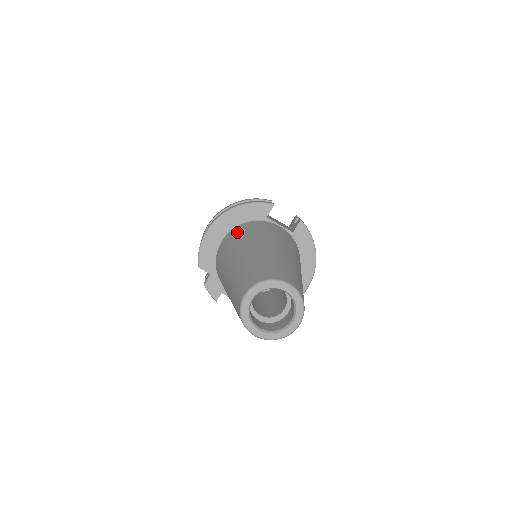
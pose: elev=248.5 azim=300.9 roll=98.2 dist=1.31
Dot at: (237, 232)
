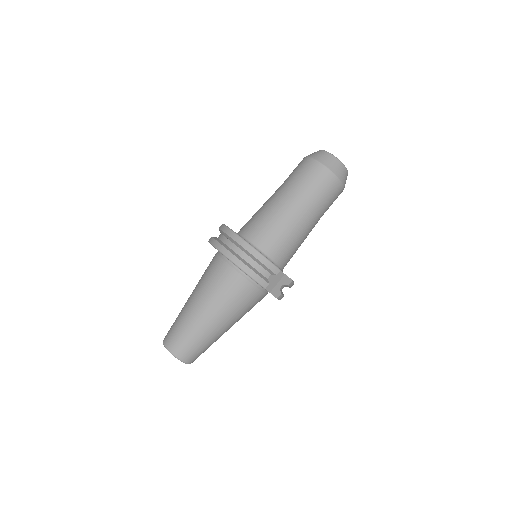
Dot at: (226, 279)
